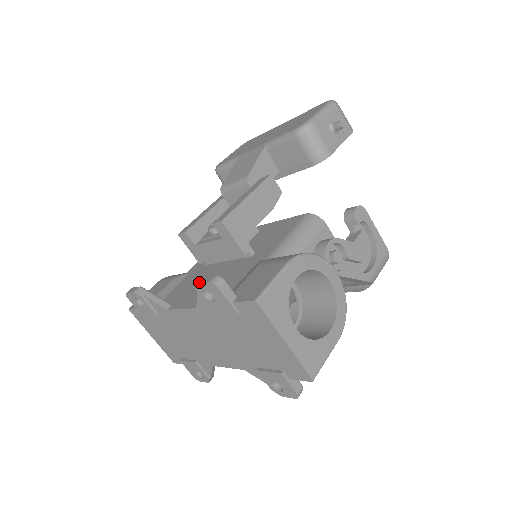
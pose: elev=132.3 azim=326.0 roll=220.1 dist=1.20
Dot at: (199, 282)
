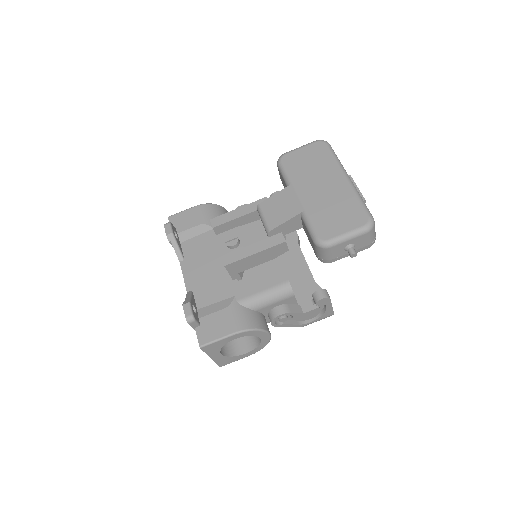
Dot at: (184, 306)
